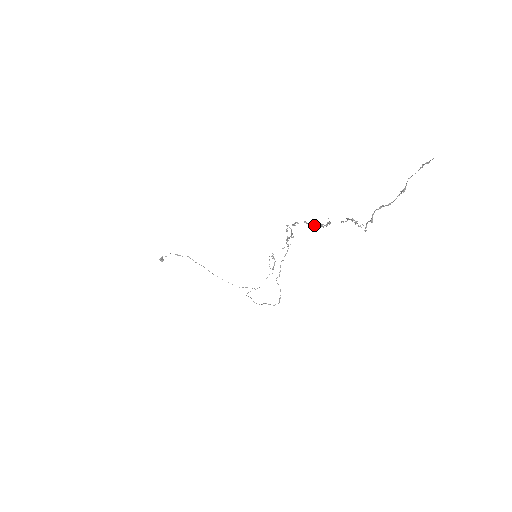
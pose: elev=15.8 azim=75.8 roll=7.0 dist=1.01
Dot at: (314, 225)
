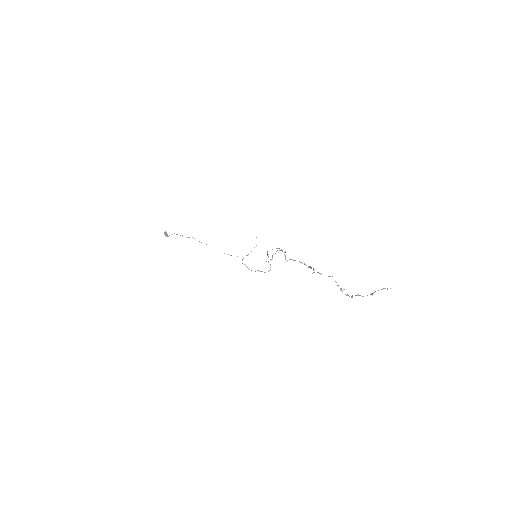
Dot at: occluded
